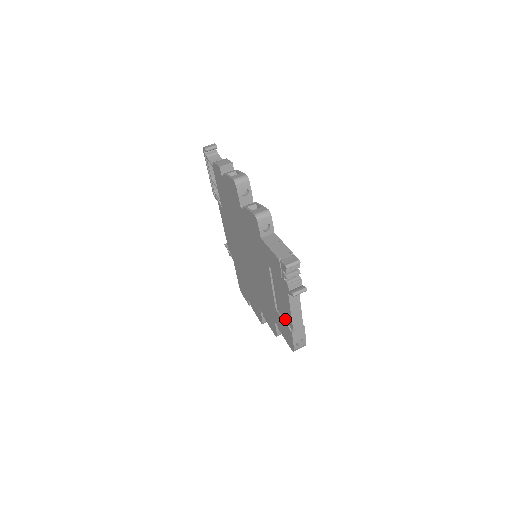
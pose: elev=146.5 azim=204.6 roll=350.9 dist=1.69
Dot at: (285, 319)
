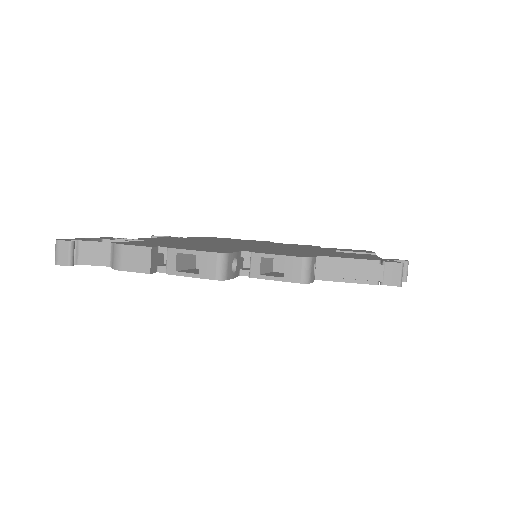
Dot at: occluded
